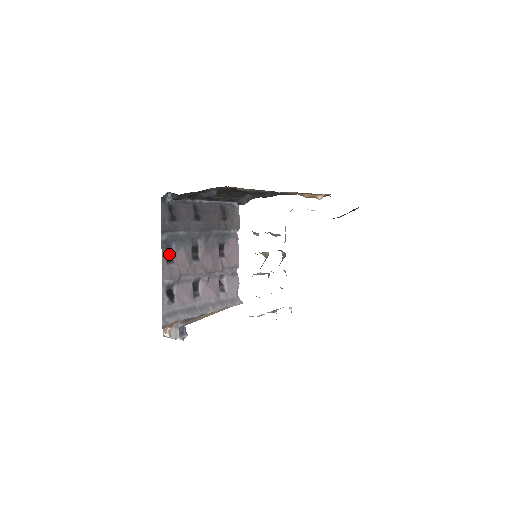
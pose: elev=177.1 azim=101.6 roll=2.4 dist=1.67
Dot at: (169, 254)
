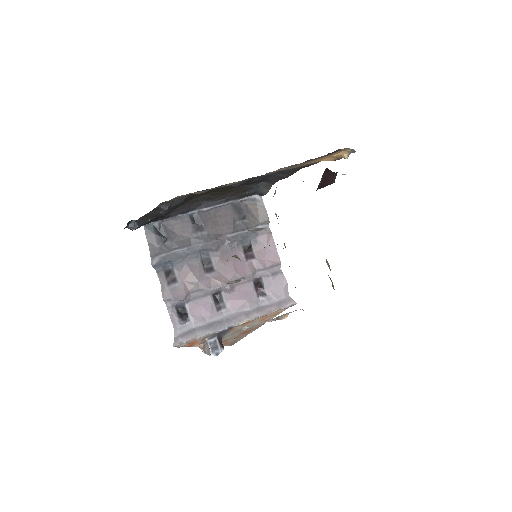
Dot at: (170, 275)
